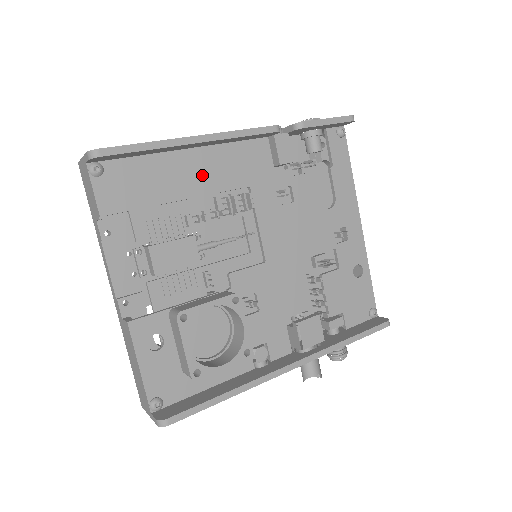
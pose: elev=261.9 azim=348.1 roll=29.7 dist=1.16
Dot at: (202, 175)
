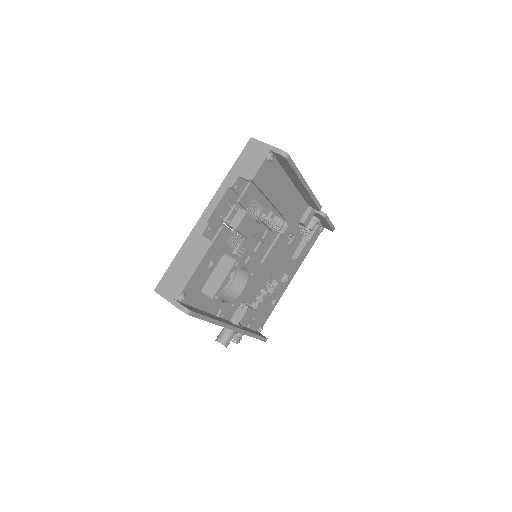
Dot at: (285, 199)
